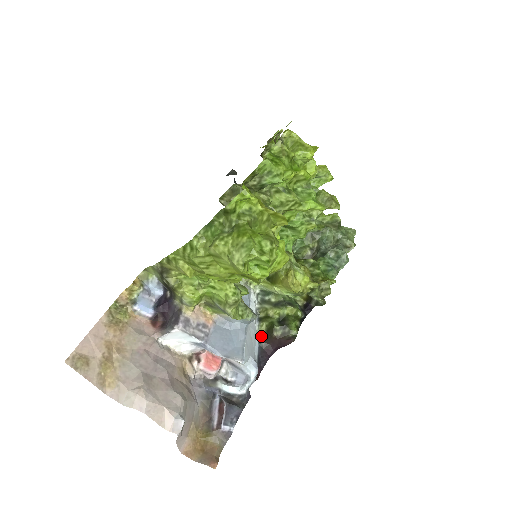
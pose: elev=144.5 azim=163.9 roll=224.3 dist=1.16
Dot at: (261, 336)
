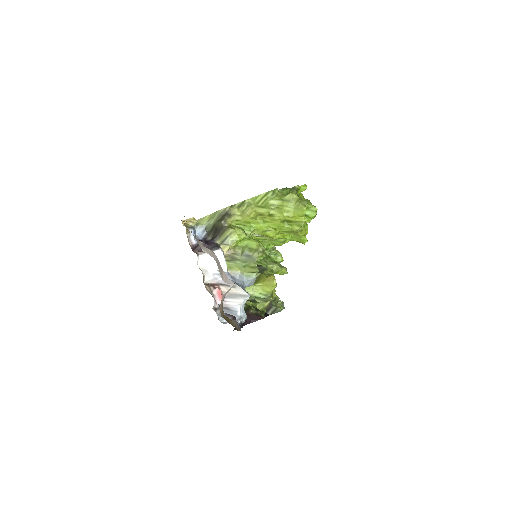
Dot at: occluded
